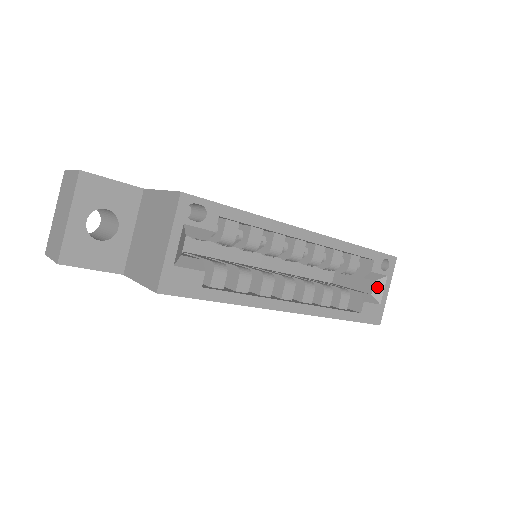
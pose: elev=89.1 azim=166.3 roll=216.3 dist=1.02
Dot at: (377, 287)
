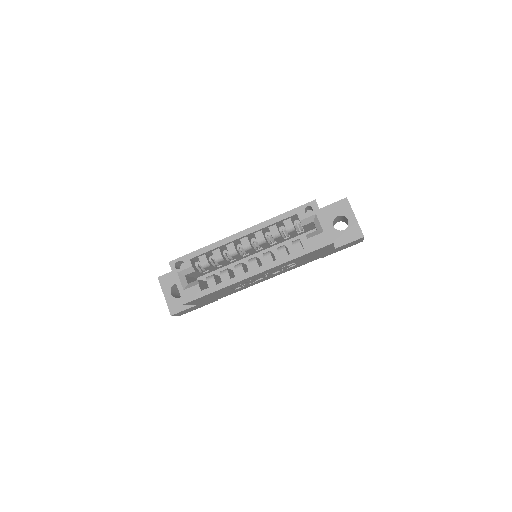
Dot at: (316, 224)
